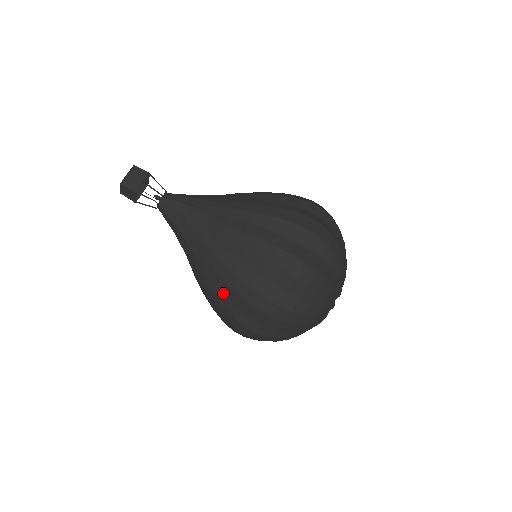
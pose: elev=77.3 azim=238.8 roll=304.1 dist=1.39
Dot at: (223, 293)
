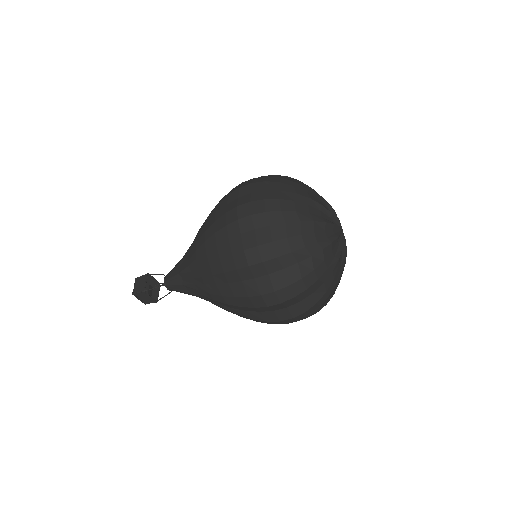
Dot at: occluded
